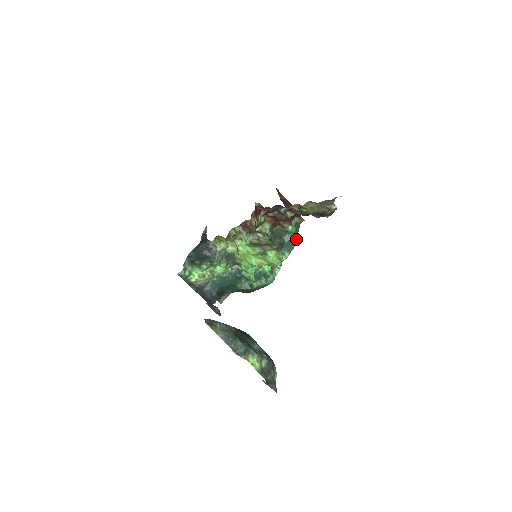
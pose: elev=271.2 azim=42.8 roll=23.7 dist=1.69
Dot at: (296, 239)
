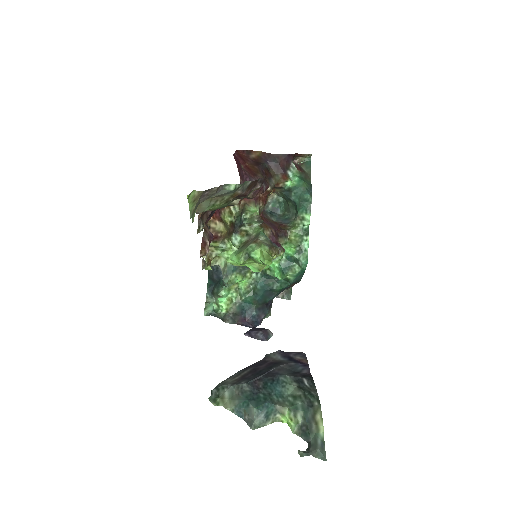
Dot at: (307, 190)
